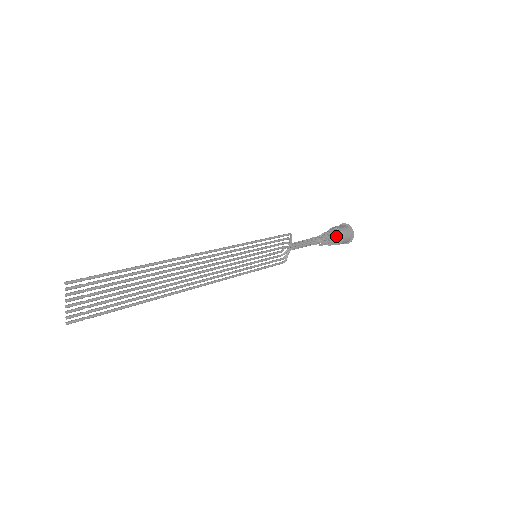
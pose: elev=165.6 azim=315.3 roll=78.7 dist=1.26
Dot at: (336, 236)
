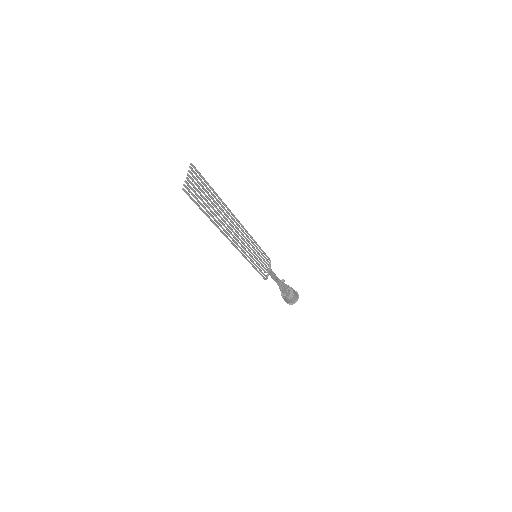
Dot at: (289, 290)
